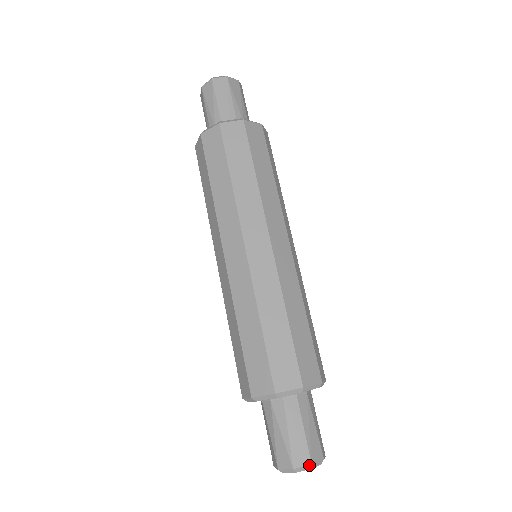
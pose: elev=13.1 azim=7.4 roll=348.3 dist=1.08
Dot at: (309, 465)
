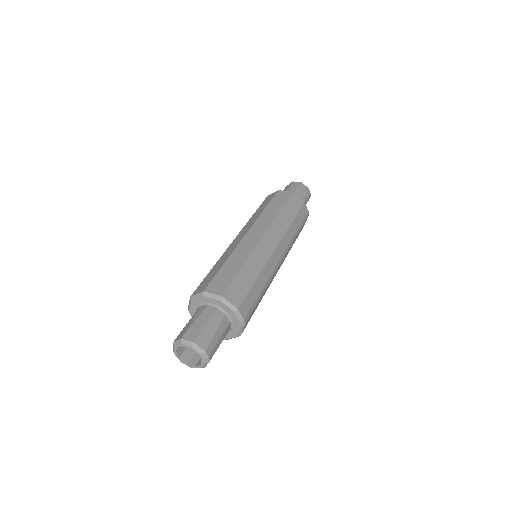
Dot at: (192, 341)
